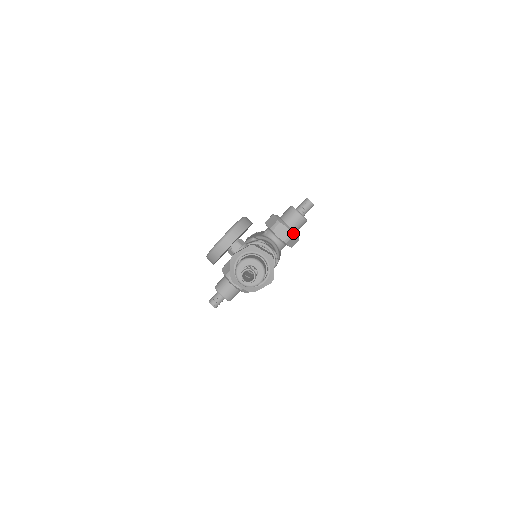
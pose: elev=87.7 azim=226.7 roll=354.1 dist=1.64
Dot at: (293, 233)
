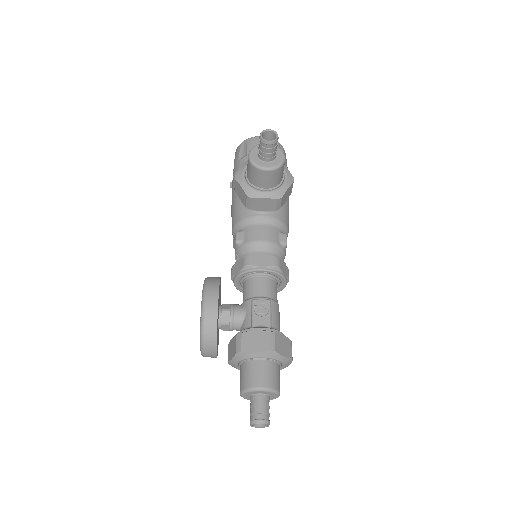
Dot at: (278, 195)
